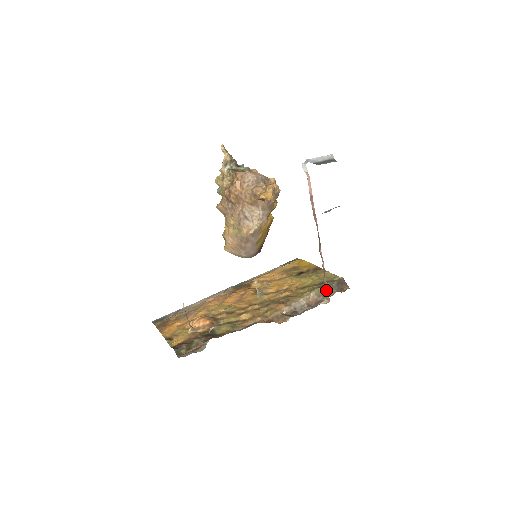
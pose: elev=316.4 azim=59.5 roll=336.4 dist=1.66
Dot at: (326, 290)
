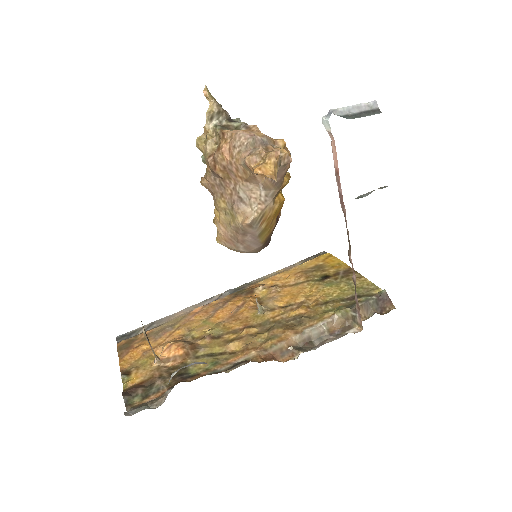
Dot at: (358, 313)
